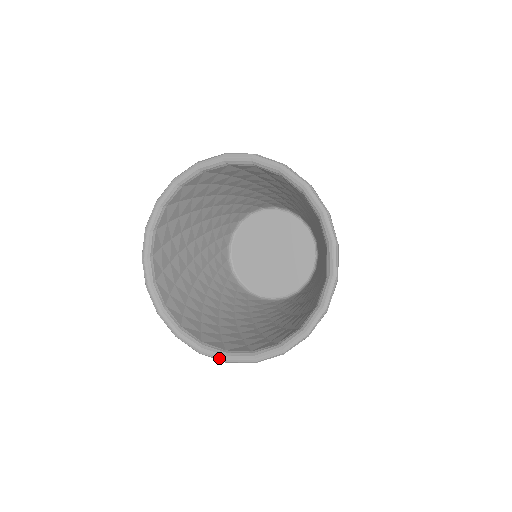
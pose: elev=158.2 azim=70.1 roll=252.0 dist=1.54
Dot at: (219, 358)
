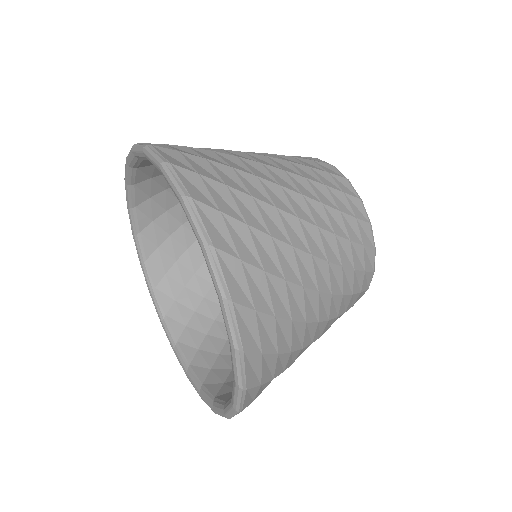
Dot at: (170, 343)
